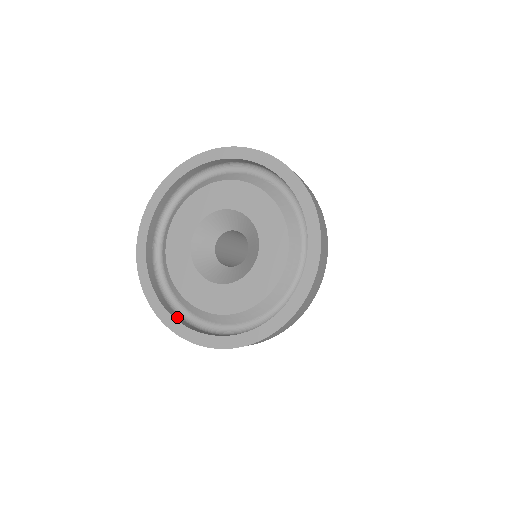
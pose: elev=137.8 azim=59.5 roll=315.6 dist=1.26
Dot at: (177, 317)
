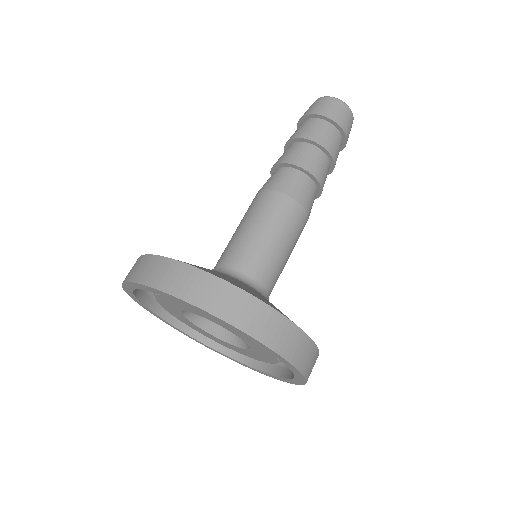
Dot at: (201, 336)
